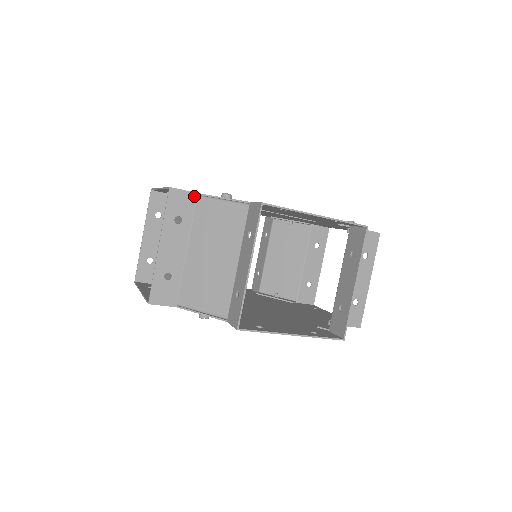
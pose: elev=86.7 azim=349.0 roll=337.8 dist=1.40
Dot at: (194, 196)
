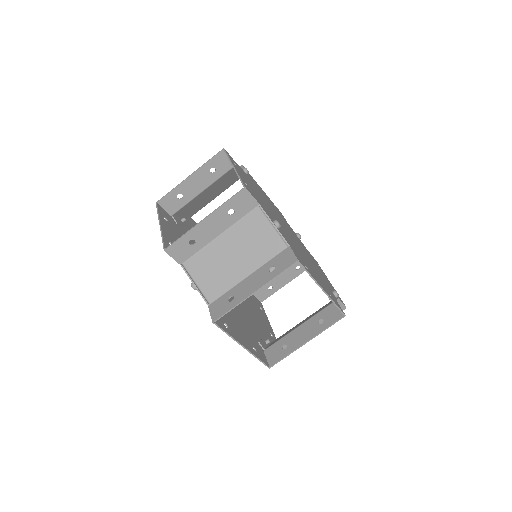
Dot at: (256, 204)
